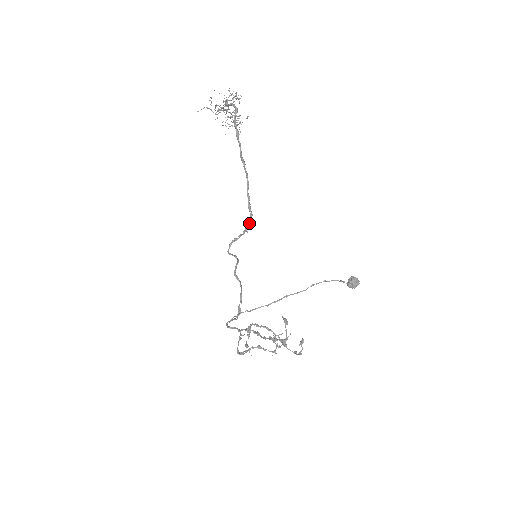
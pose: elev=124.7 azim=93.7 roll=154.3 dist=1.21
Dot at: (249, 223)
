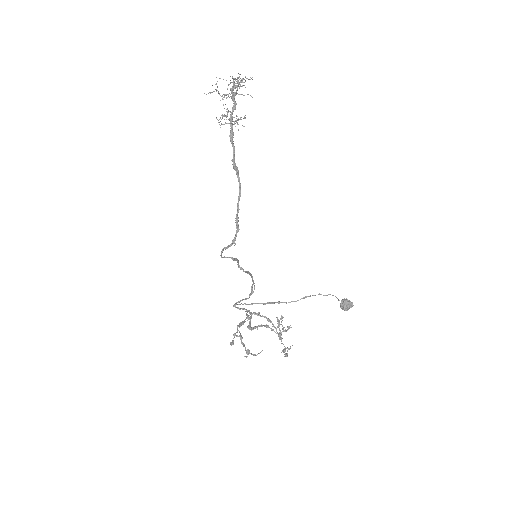
Dot at: (235, 238)
